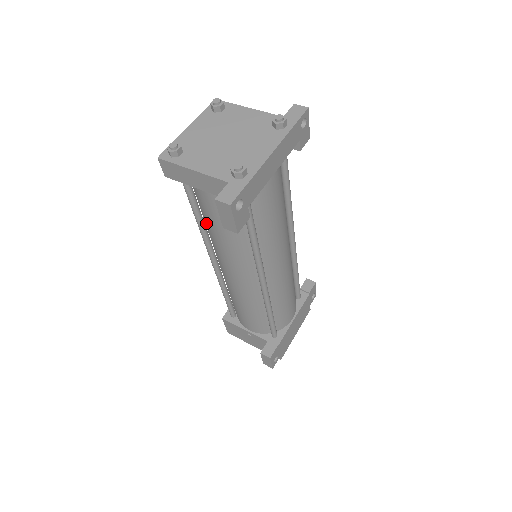
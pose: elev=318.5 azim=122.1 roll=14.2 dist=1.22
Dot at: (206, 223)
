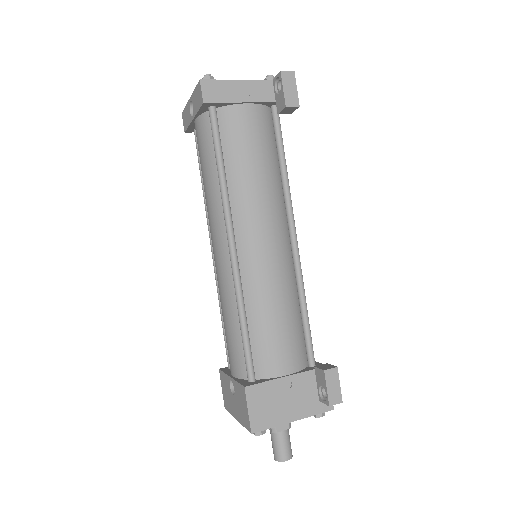
Dot at: (235, 167)
